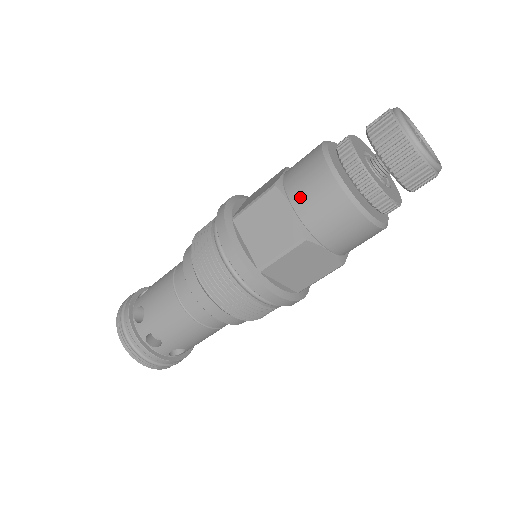
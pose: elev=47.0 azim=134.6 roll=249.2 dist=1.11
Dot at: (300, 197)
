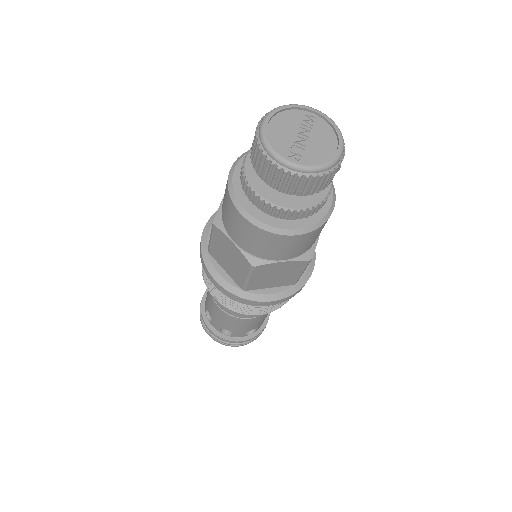
Dot at: (232, 232)
